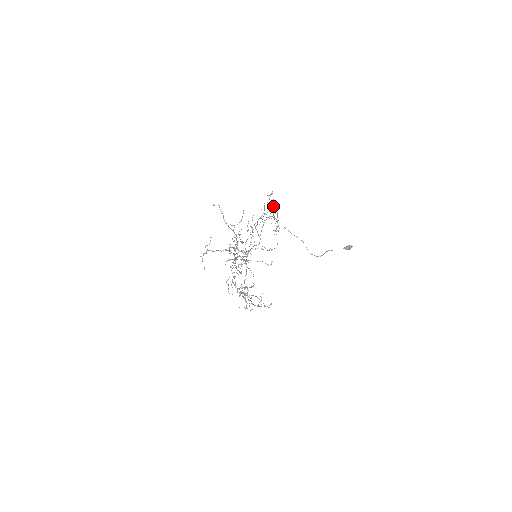
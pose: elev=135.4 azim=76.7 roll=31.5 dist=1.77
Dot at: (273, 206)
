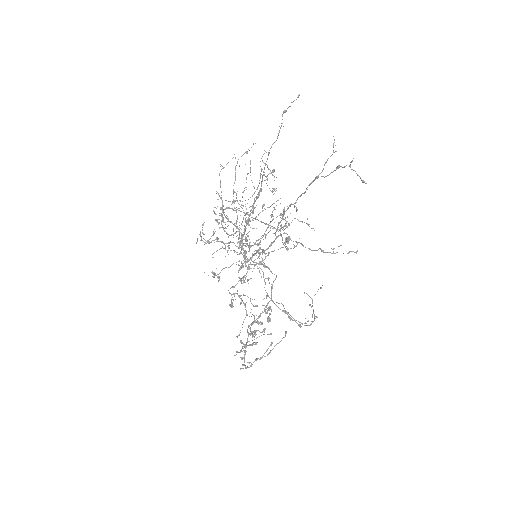
Dot at: occluded
